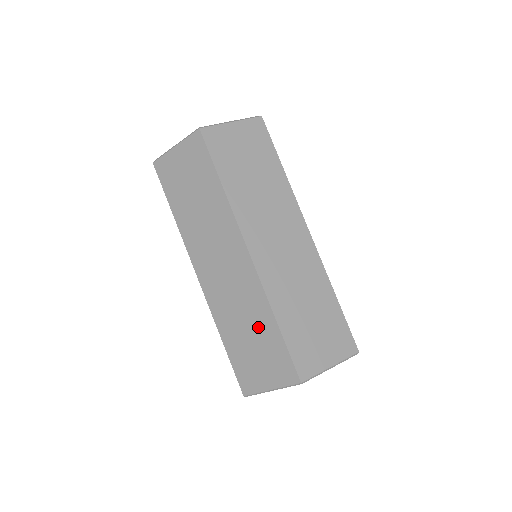
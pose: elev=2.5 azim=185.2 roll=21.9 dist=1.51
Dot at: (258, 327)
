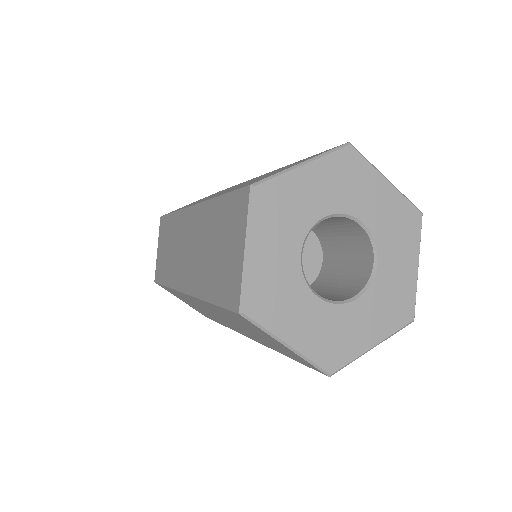
Dot at: (213, 229)
